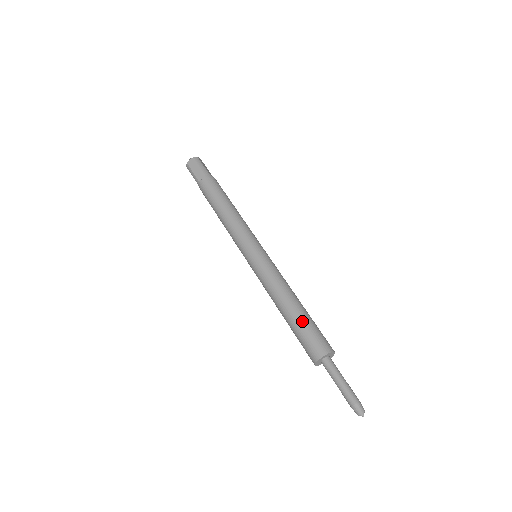
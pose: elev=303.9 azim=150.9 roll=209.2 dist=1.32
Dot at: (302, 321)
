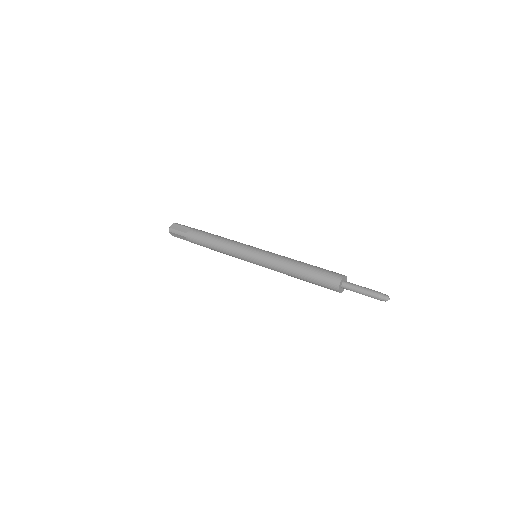
Dot at: (315, 268)
